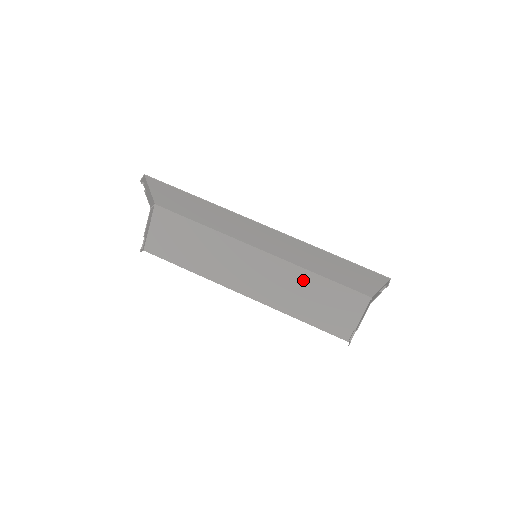
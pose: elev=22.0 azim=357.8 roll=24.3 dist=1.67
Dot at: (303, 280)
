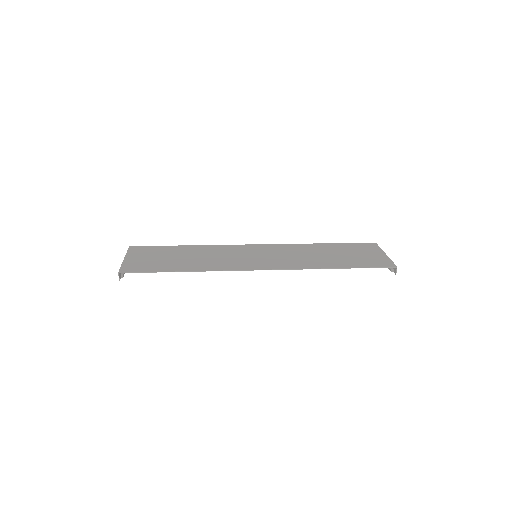
Dot at: occluded
